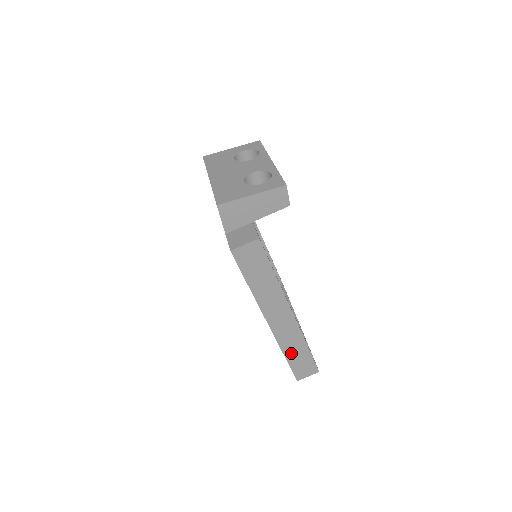
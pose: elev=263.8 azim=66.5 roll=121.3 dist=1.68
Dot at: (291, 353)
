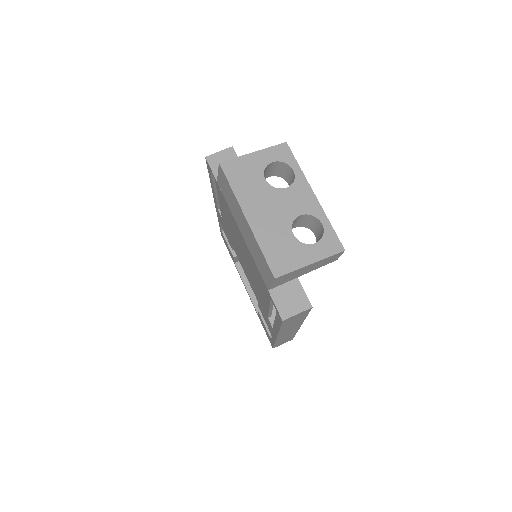
Dot at: occluded
